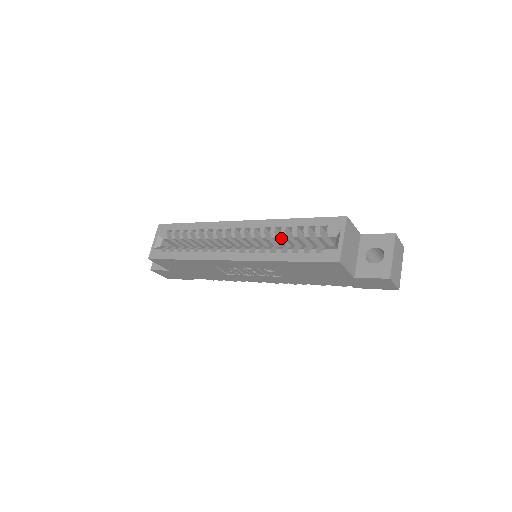
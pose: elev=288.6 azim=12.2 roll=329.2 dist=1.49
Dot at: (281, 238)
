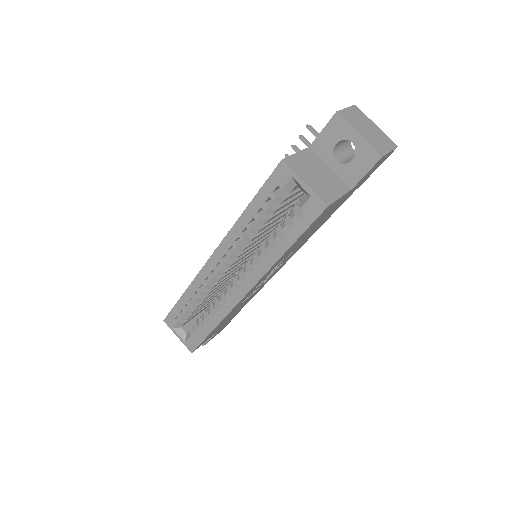
Dot at: occluded
